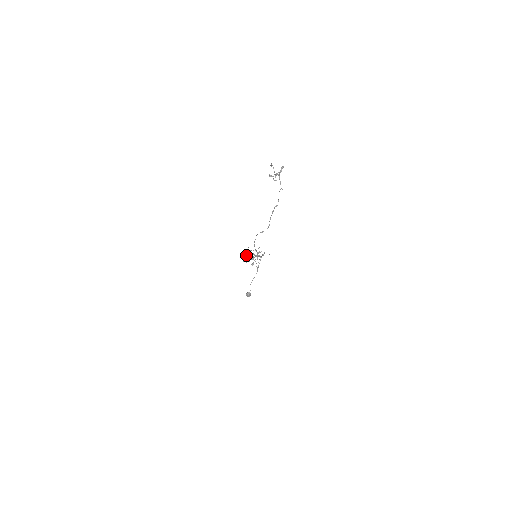
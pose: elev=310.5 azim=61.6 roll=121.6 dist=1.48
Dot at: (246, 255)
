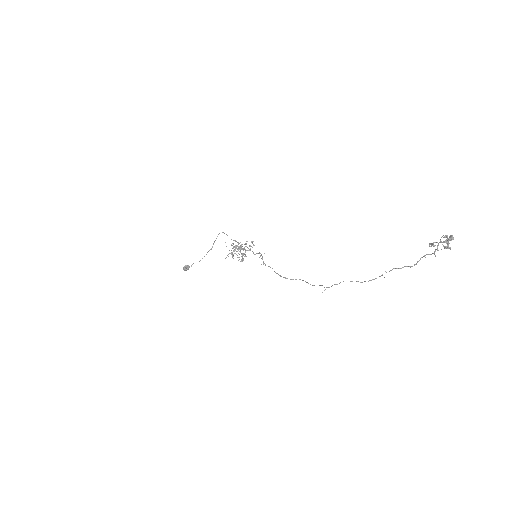
Dot at: (234, 250)
